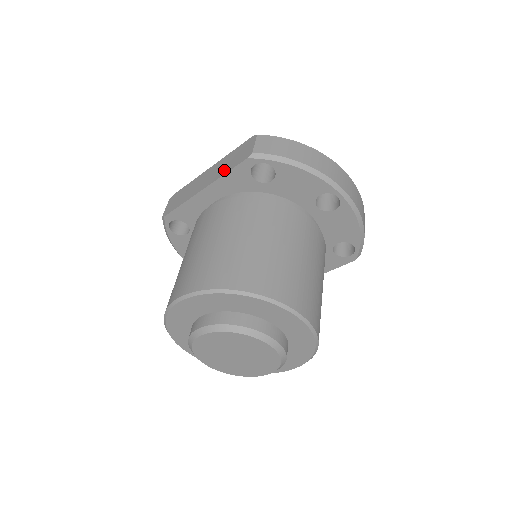
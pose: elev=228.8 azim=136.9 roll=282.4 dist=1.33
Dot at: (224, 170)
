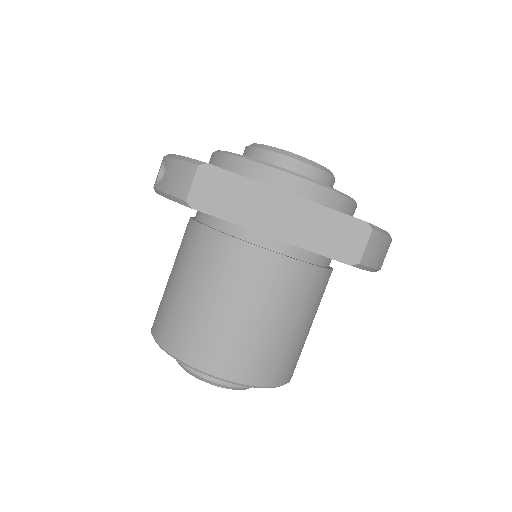
Dot at: (314, 242)
